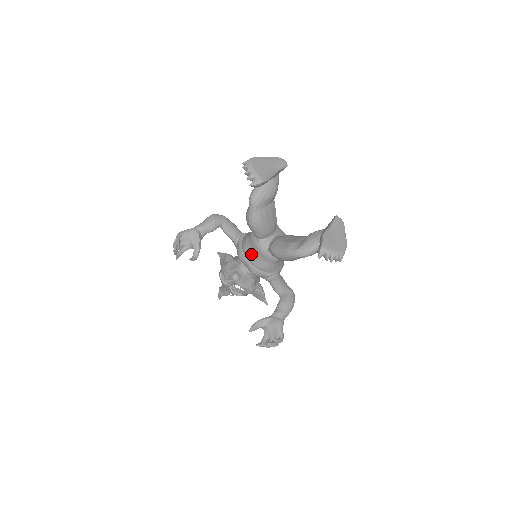
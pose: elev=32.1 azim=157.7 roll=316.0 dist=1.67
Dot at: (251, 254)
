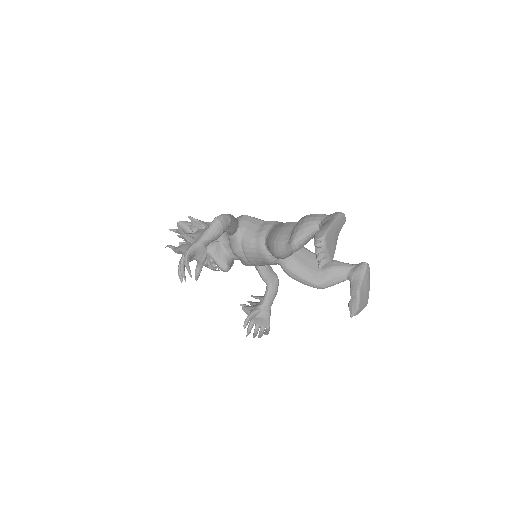
Dot at: (254, 258)
